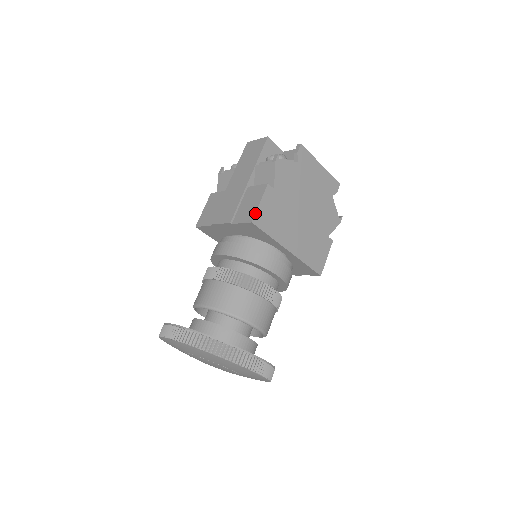
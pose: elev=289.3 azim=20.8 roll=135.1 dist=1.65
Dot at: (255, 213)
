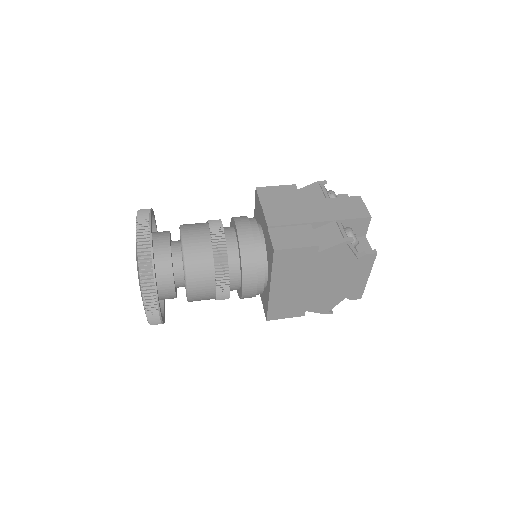
Dot at: (284, 249)
